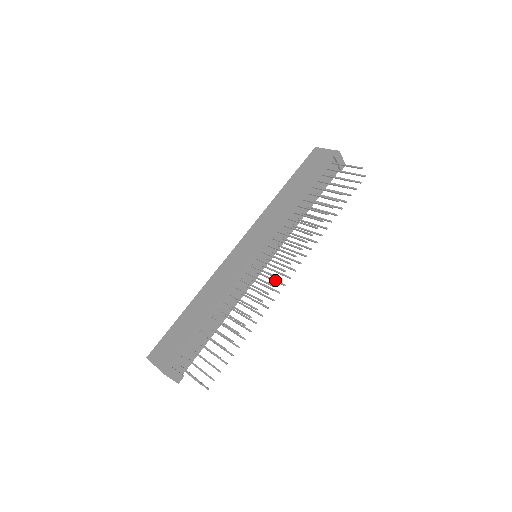
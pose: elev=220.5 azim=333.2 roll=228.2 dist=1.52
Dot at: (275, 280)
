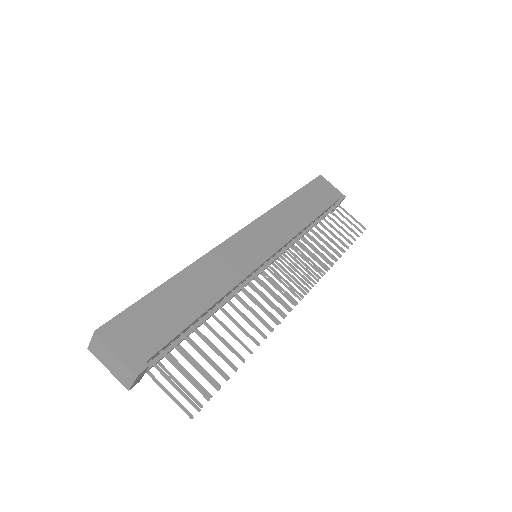
Dot at: occluded
